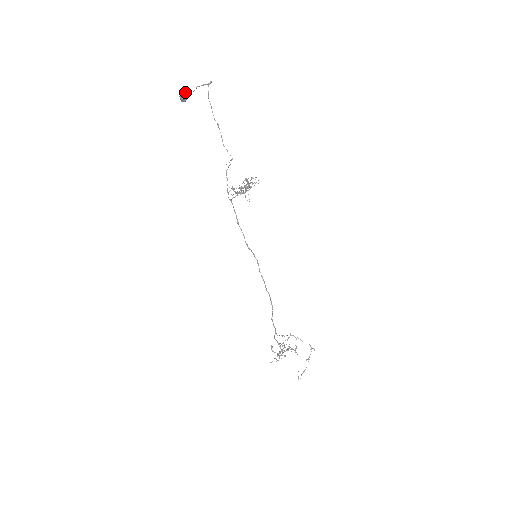
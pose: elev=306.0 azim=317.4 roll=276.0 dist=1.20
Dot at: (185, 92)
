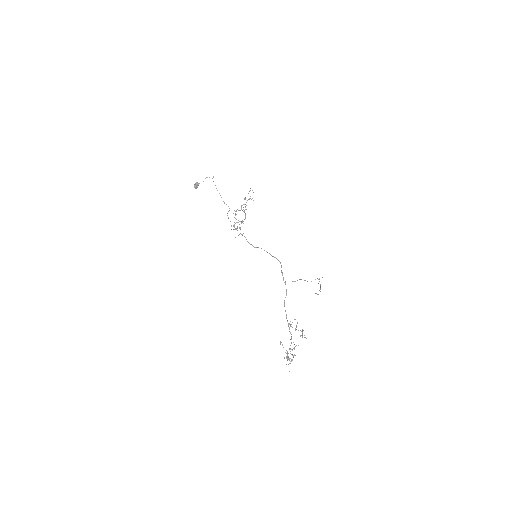
Dot at: (198, 183)
